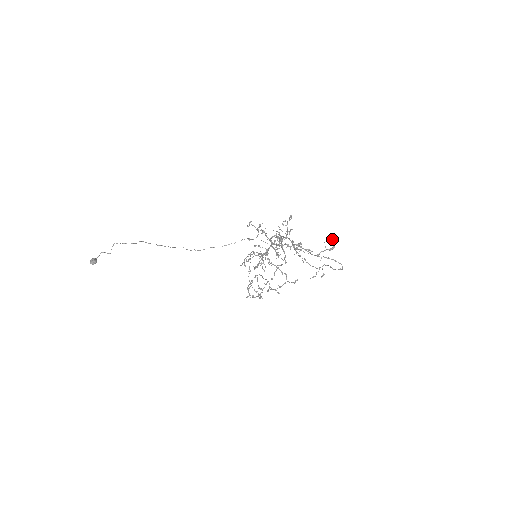
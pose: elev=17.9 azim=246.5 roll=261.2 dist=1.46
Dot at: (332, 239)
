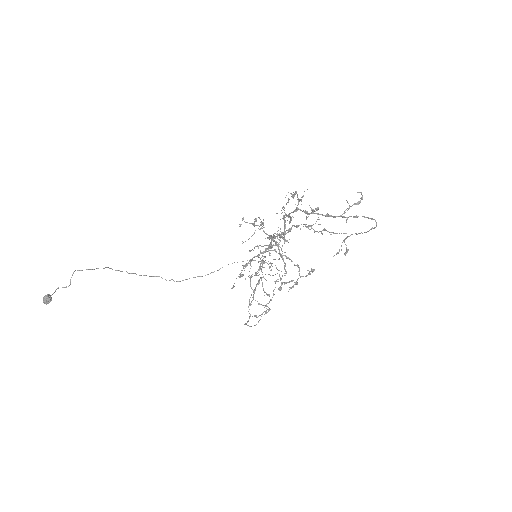
Dot at: occluded
